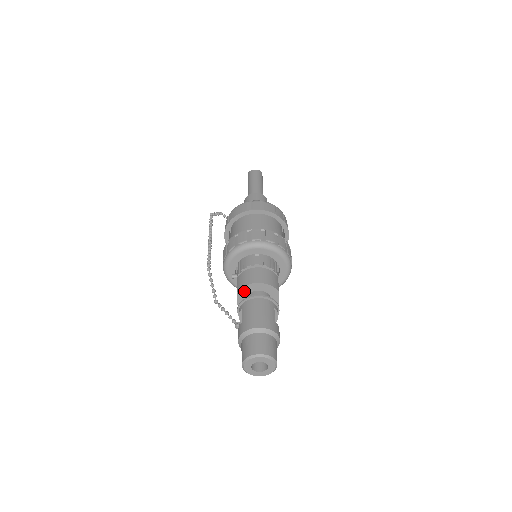
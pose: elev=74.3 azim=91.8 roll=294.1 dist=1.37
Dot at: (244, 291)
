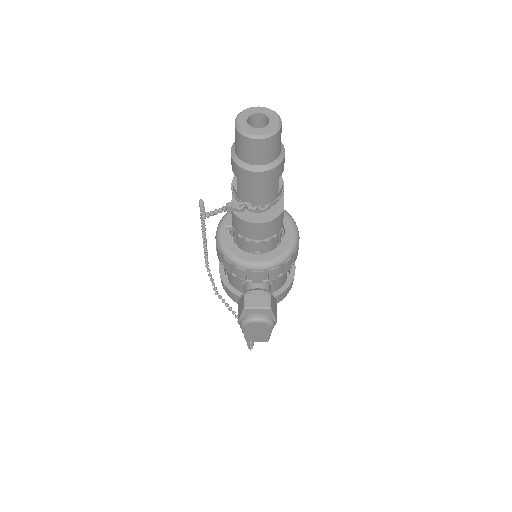
Dot at: occluded
